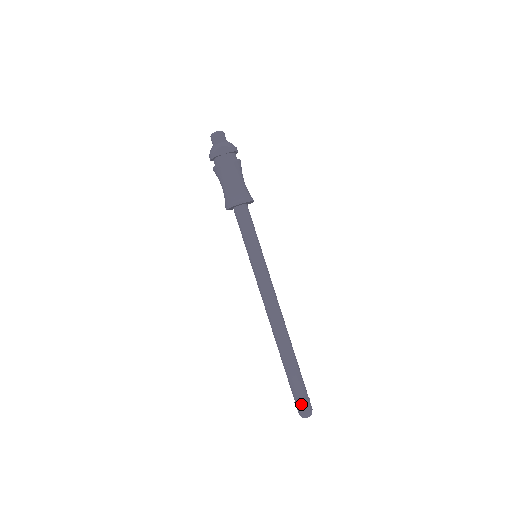
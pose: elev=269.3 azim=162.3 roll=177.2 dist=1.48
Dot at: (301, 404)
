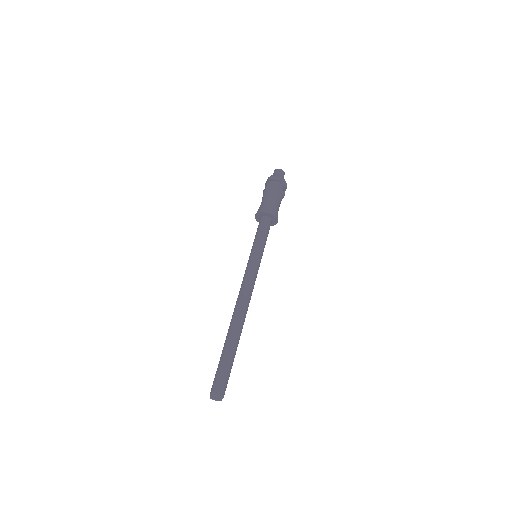
Dot at: (223, 384)
